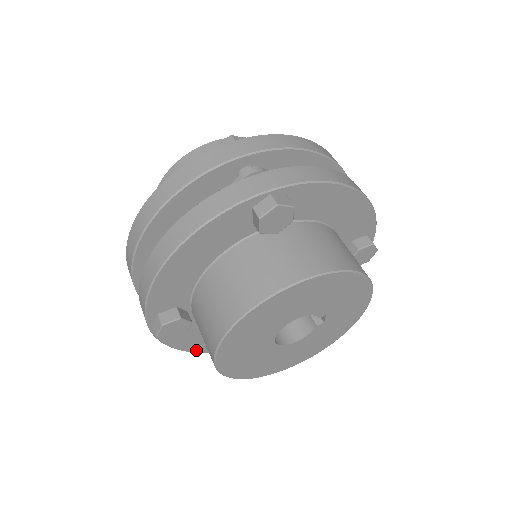
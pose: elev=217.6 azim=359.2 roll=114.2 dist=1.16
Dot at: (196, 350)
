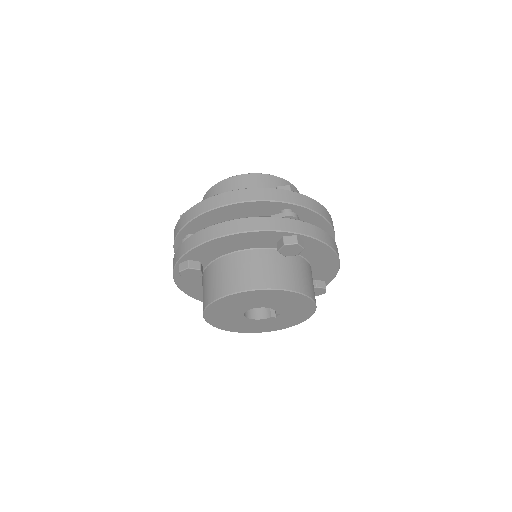
Dot at: (185, 290)
